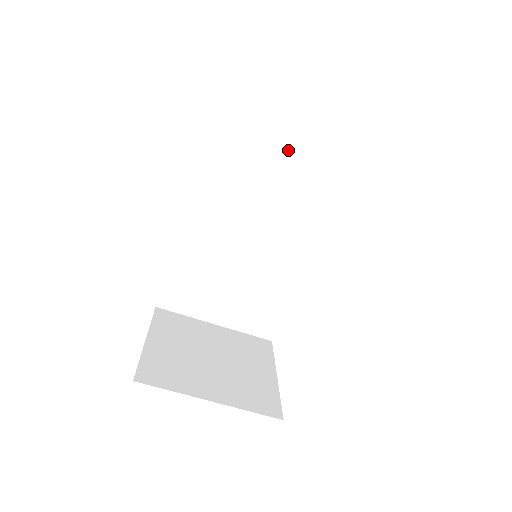
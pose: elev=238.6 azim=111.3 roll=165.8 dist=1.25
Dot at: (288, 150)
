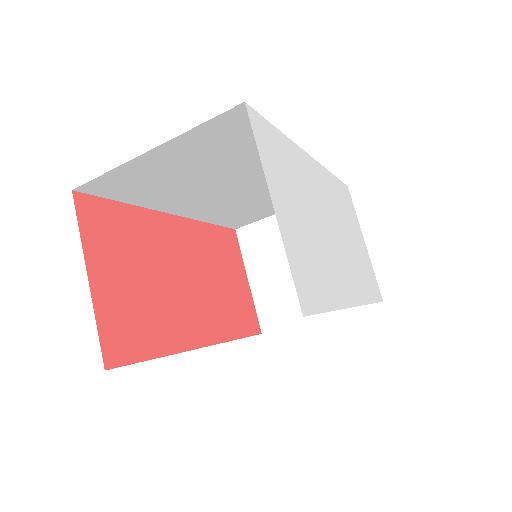
Dot at: (179, 161)
